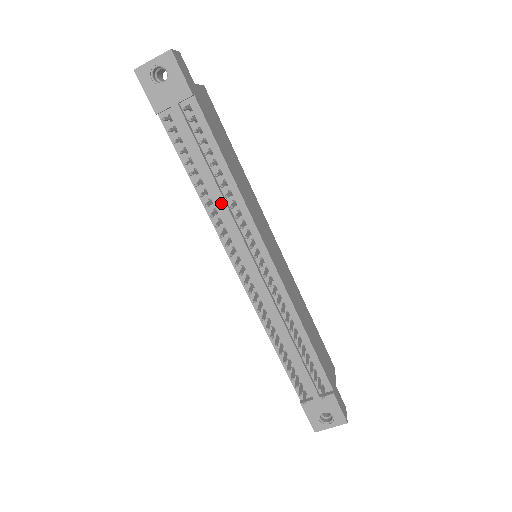
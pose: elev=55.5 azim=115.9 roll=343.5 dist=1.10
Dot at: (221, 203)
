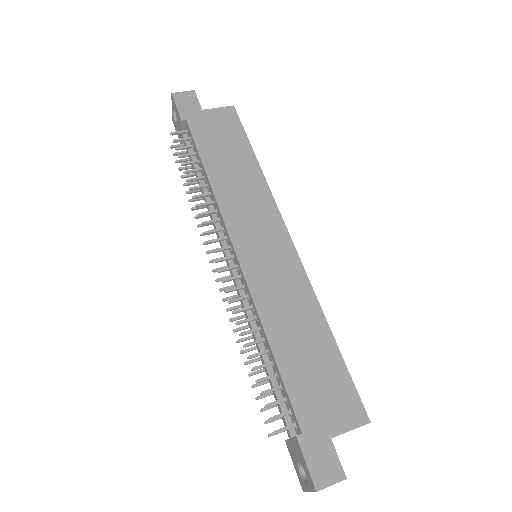
Dot at: occluded
